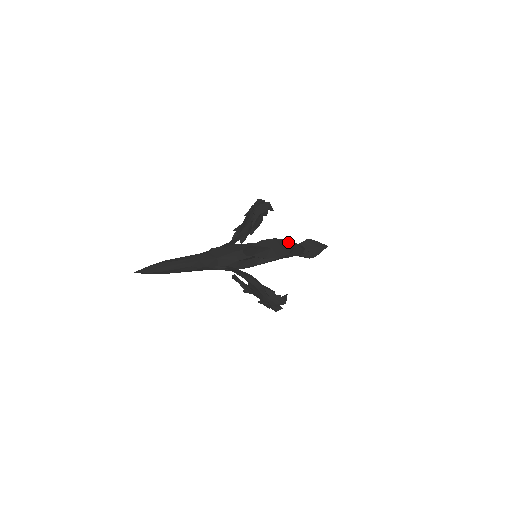
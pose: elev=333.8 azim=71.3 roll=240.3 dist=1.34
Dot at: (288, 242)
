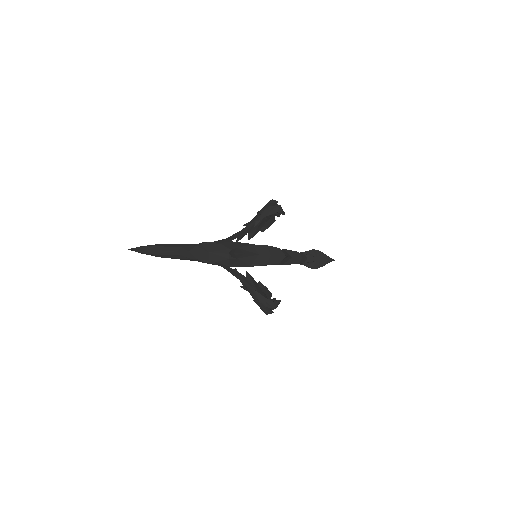
Dot at: (281, 251)
